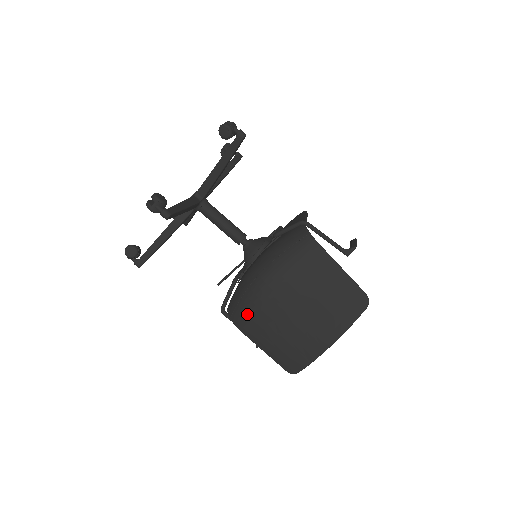
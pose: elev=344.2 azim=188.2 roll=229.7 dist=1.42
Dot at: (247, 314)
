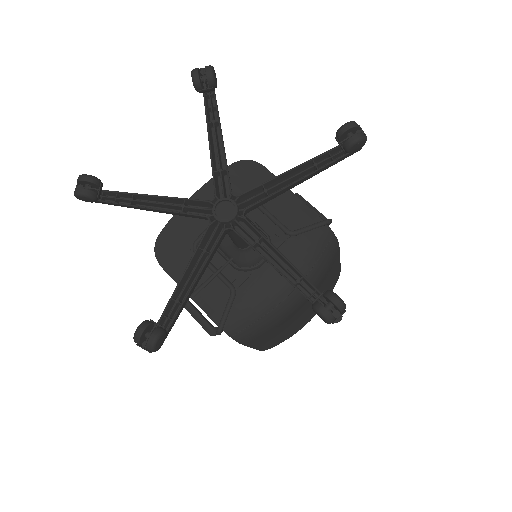
Dot at: (263, 331)
